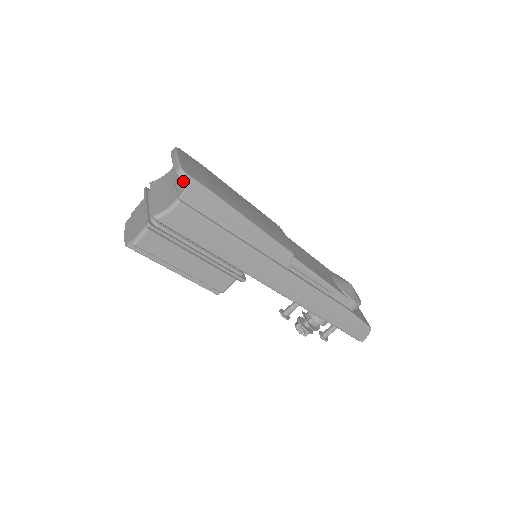
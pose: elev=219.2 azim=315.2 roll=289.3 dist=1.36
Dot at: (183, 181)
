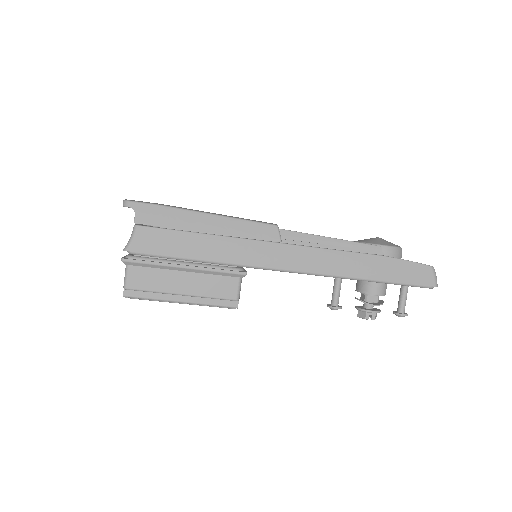
Dot at: occluded
